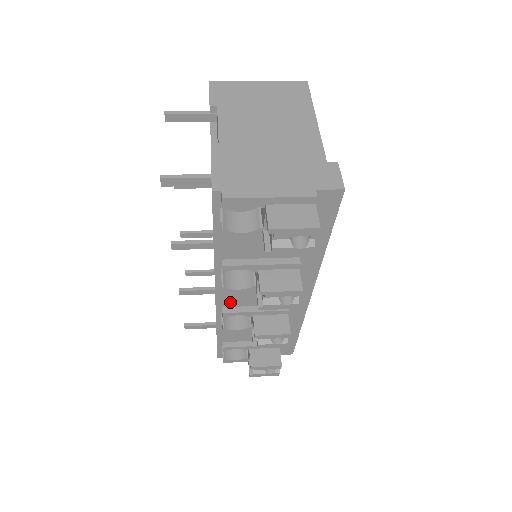
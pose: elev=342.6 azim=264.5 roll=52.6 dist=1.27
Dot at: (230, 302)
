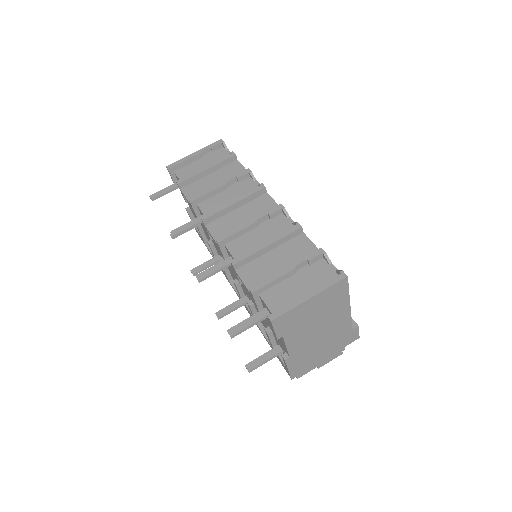
Dot at: occluded
